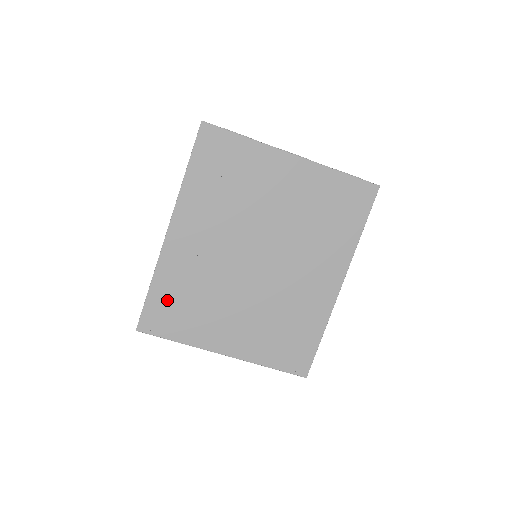
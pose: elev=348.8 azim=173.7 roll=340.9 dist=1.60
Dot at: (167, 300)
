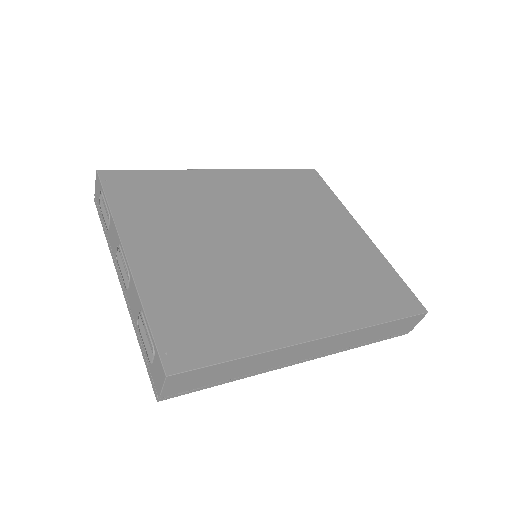
Dot at: (153, 185)
